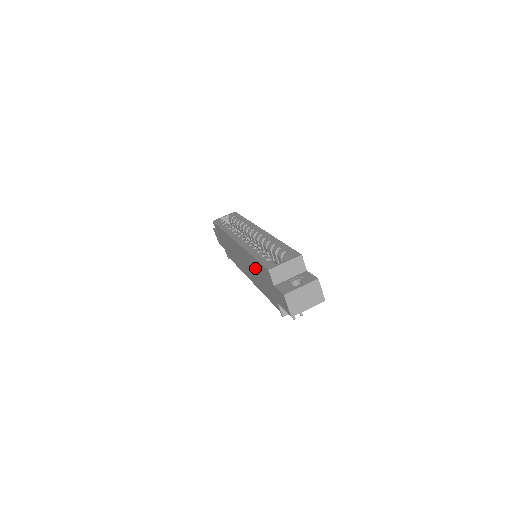
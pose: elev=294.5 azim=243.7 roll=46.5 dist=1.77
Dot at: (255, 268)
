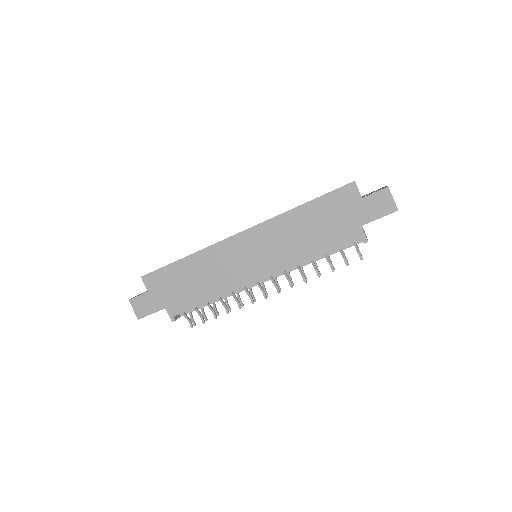
Dot at: (305, 222)
